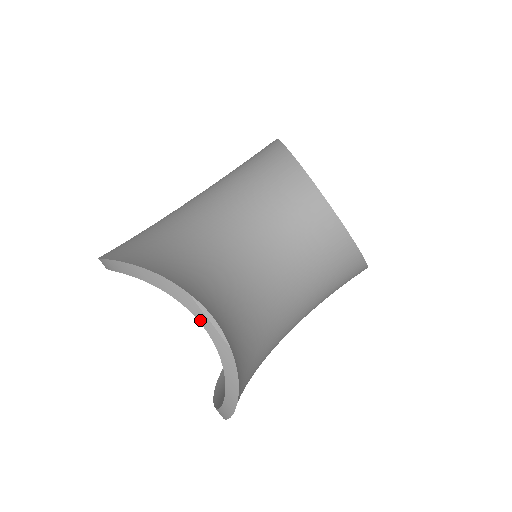
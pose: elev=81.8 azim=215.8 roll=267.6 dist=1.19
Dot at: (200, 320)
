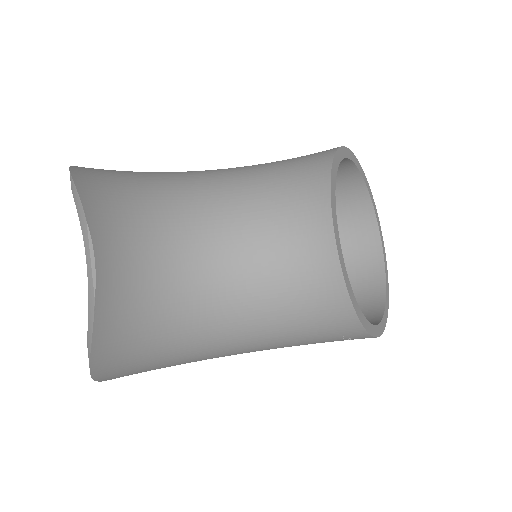
Dot at: (86, 254)
